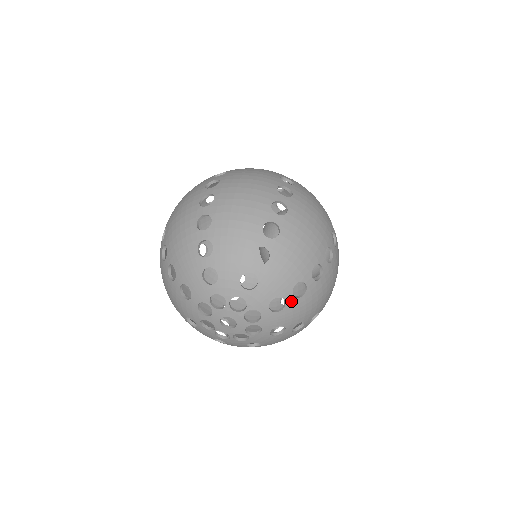
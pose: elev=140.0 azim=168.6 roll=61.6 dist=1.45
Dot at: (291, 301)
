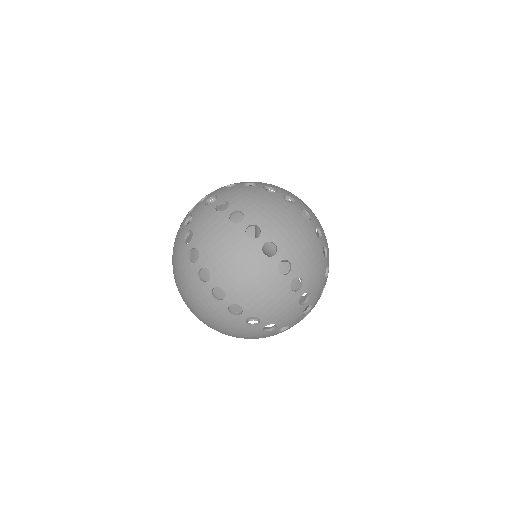
Dot at: occluded
